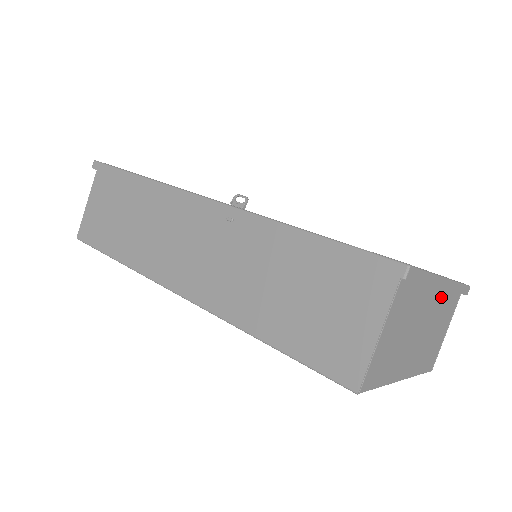
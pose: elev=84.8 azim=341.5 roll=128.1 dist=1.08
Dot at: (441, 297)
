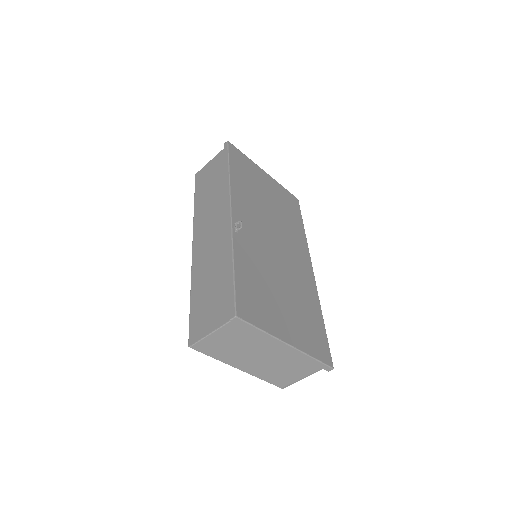
Dot at: (291, 353)
